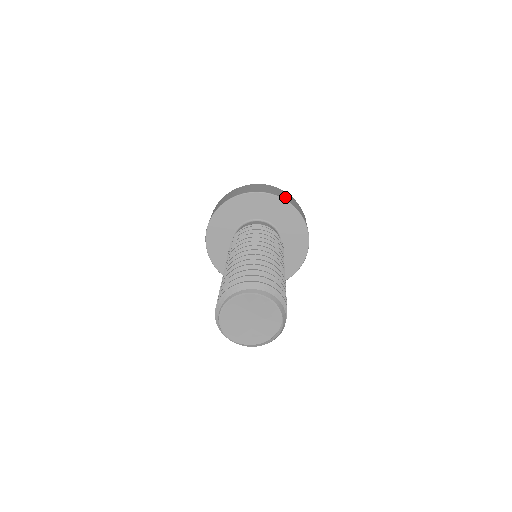
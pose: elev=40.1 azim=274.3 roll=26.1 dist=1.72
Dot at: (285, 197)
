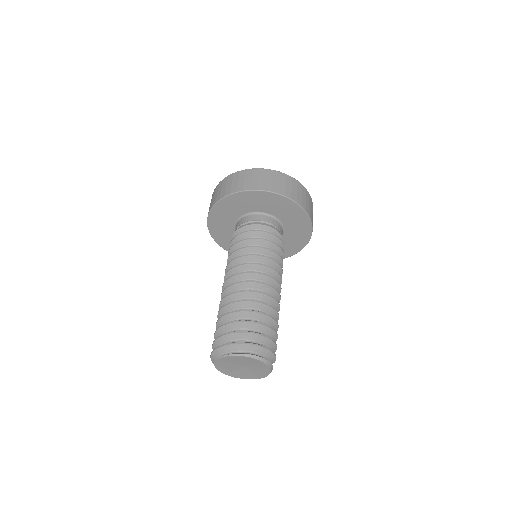
Dot at: occluded
